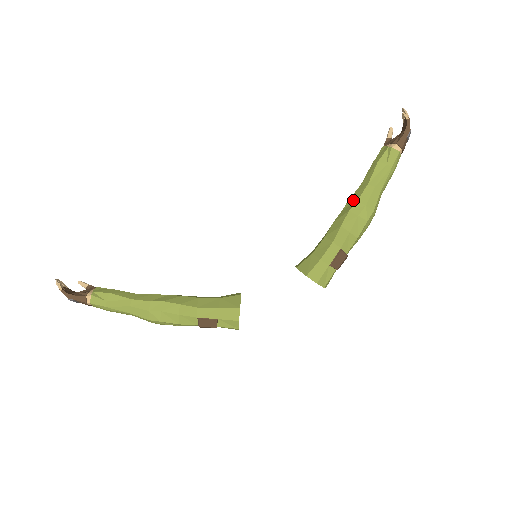
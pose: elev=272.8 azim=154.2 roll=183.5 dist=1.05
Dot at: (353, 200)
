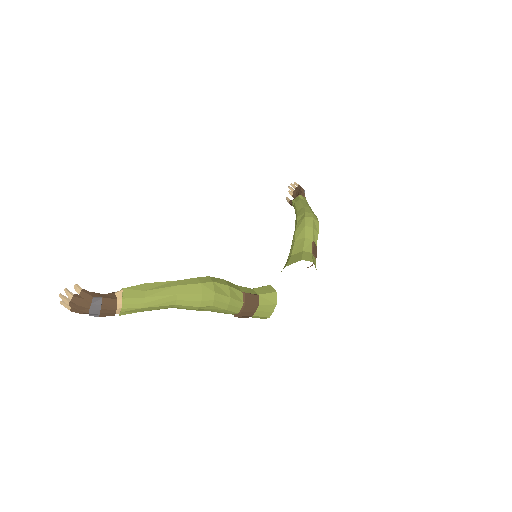
Dot at: (301, 214)
